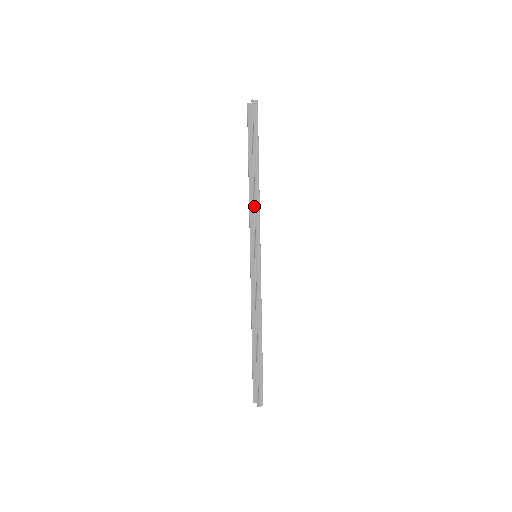
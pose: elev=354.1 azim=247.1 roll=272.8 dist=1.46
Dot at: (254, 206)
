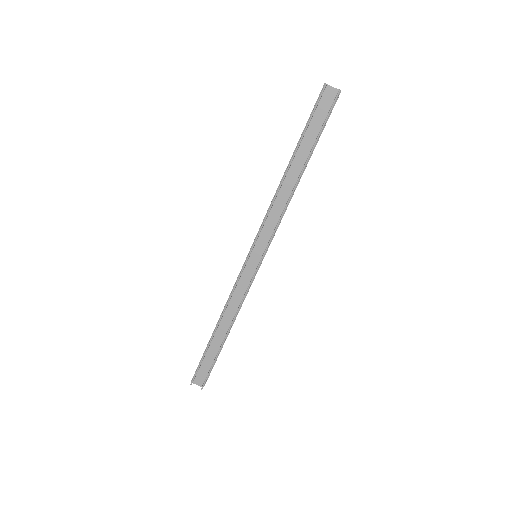
Dot at: (285, 210)
